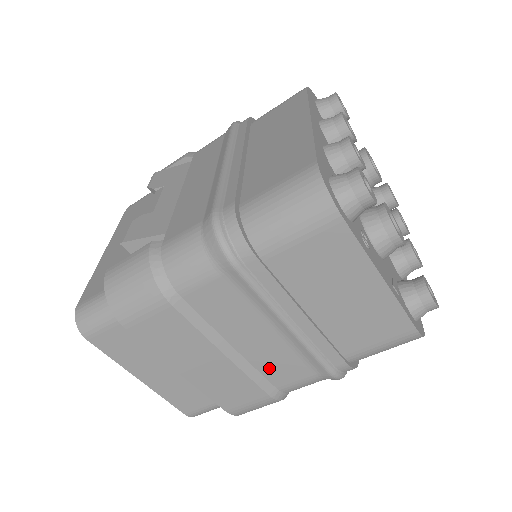
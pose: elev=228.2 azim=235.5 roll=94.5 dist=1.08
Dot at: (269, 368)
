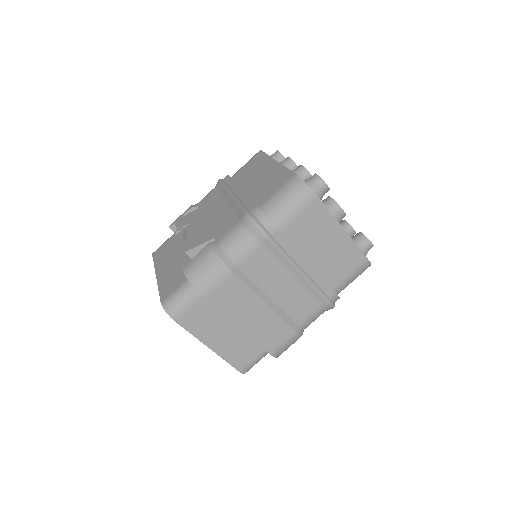
Dot at: (292, 309)
